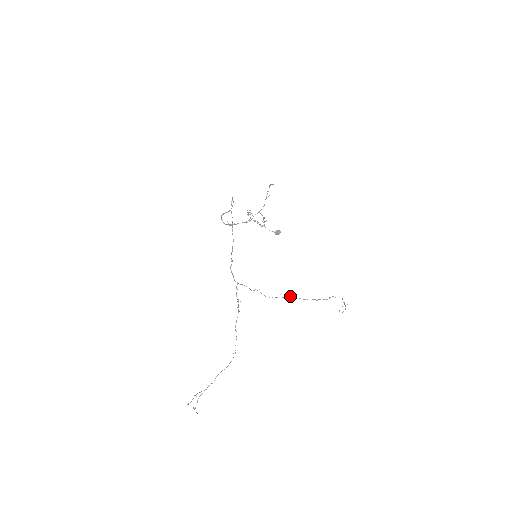
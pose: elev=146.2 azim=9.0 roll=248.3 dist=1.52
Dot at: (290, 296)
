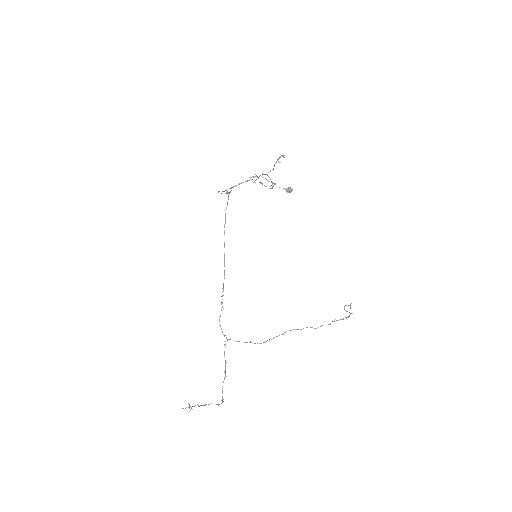
Dot at: (286, 331)
